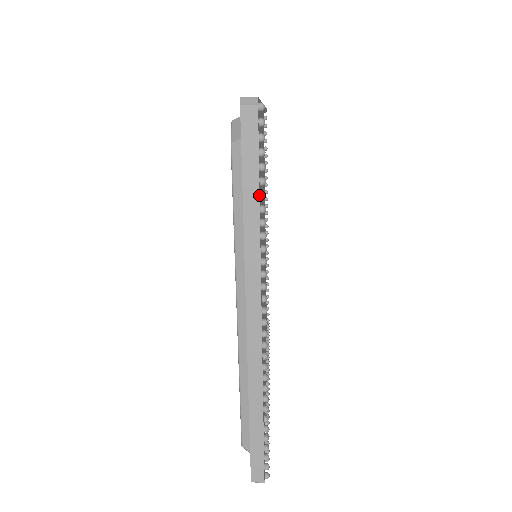
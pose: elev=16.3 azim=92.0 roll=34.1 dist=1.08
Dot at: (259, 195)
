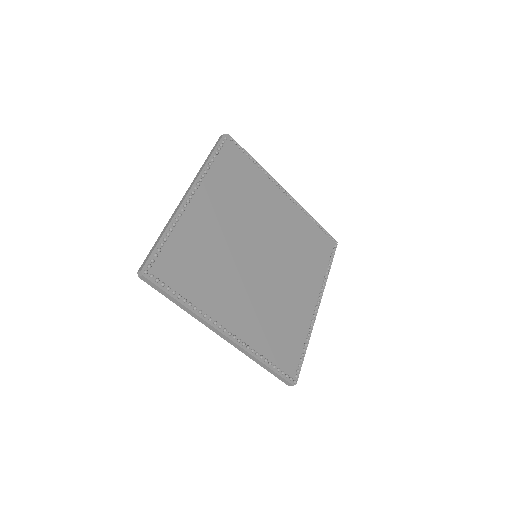
Dot at: (176, 300)
